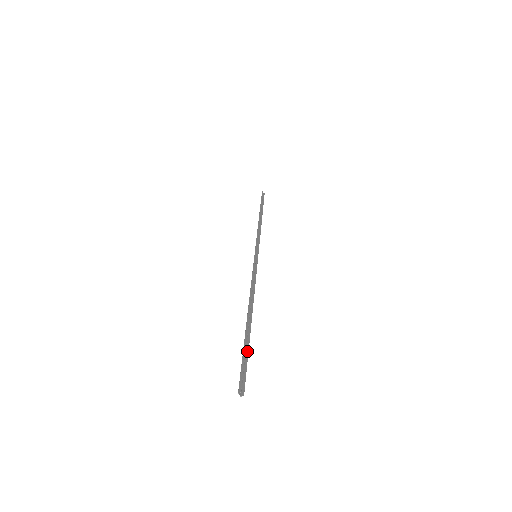
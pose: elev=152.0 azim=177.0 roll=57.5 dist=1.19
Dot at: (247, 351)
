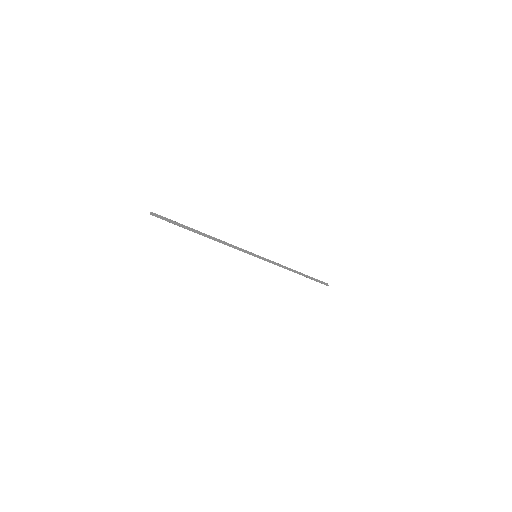
Dot at: (179, 225)
